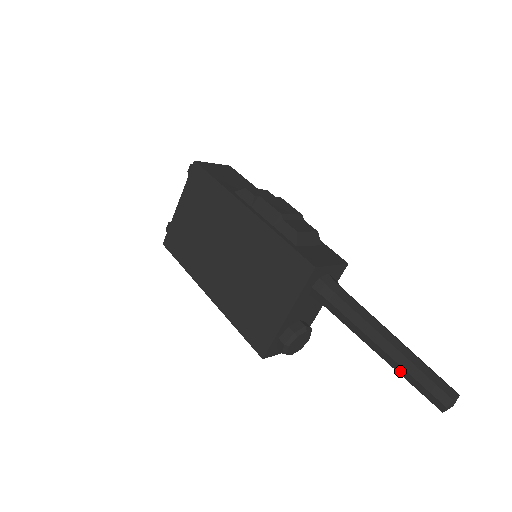
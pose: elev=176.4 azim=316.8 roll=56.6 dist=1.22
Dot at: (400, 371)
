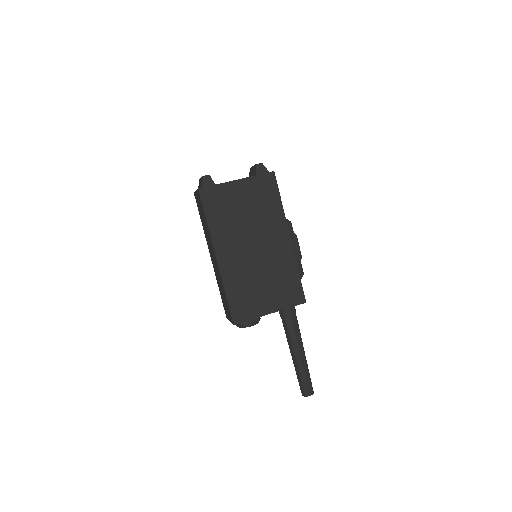
Dot at: (301, 371)
